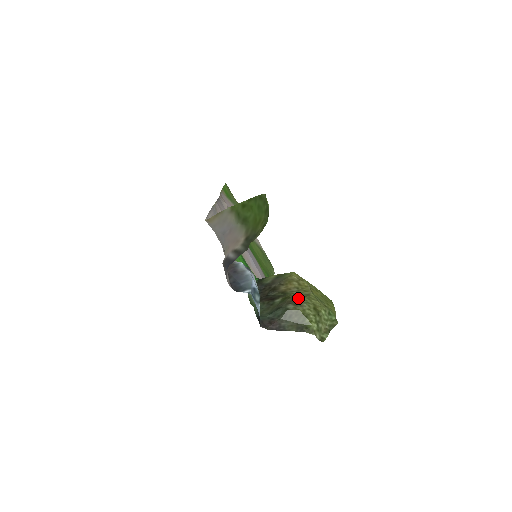
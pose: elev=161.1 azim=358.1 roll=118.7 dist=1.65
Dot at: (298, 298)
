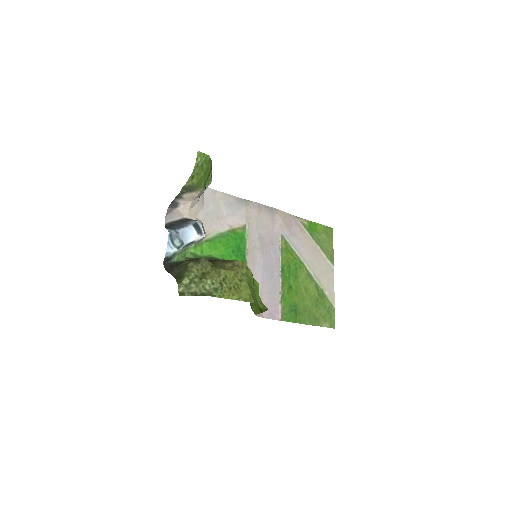
Dot at: (203, 261)
